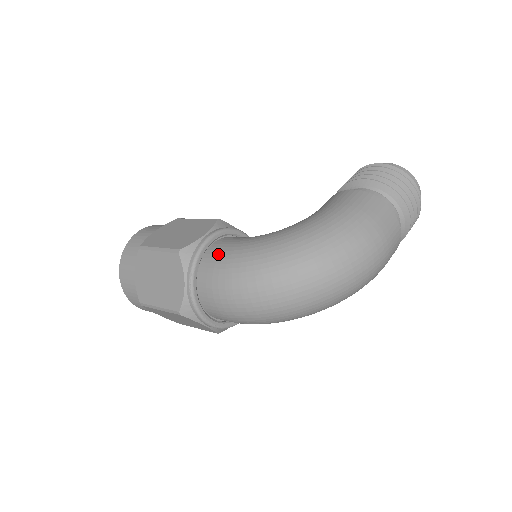
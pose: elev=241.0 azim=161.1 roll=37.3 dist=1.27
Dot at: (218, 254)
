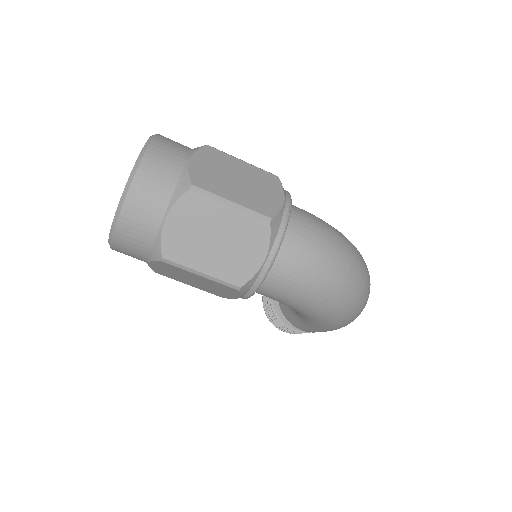
Dot at: occluded
